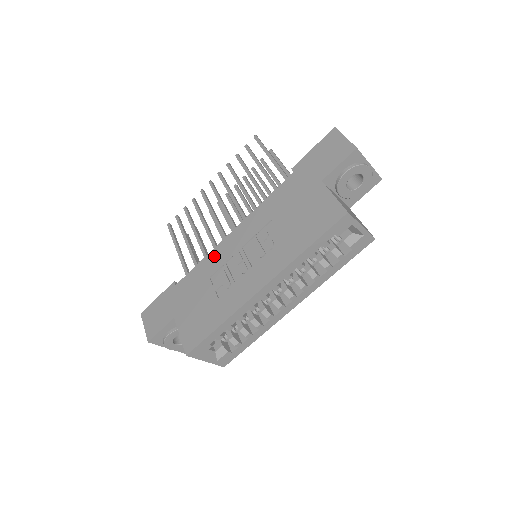
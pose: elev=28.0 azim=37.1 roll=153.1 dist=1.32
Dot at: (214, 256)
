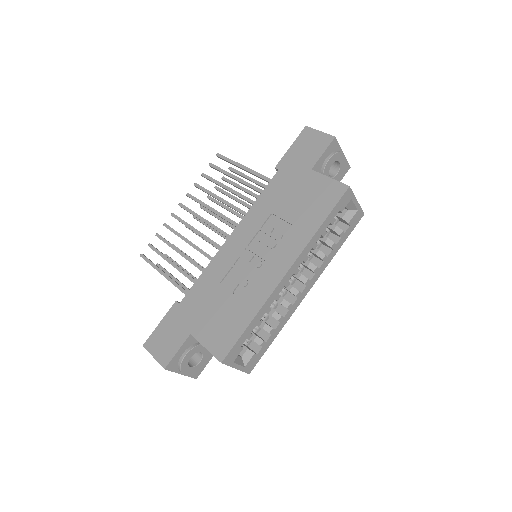
Dot at: (217, 263)
